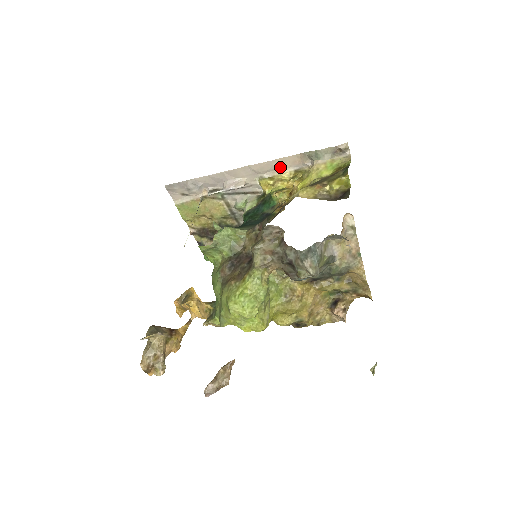
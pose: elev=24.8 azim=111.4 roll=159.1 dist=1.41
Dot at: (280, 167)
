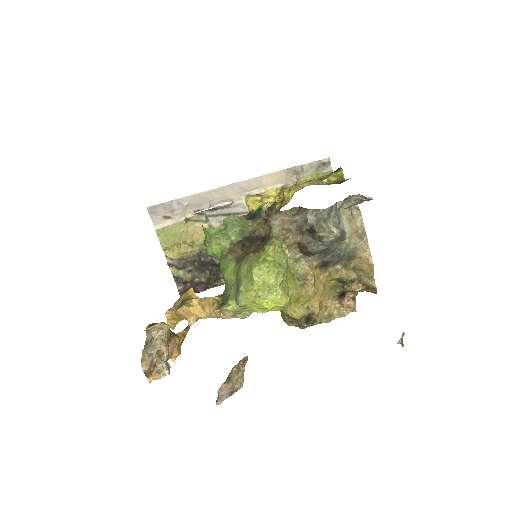
Dot at: (267, 183)
